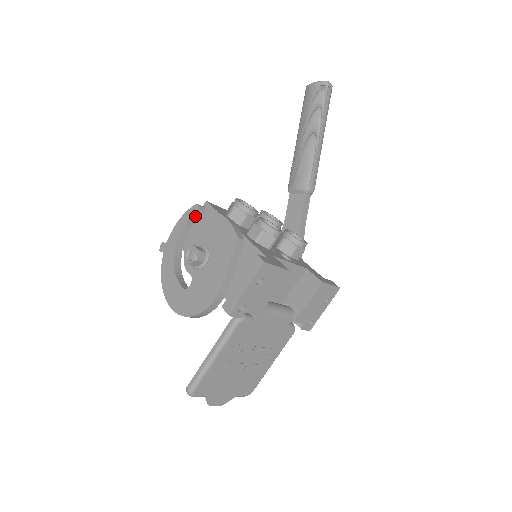
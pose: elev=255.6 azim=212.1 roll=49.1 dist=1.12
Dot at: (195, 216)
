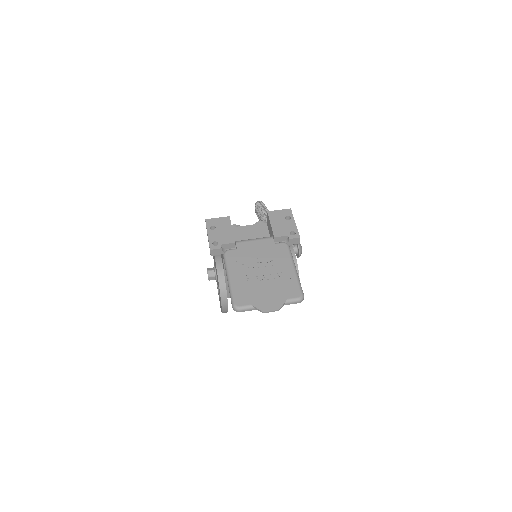
Dot at: occluded
